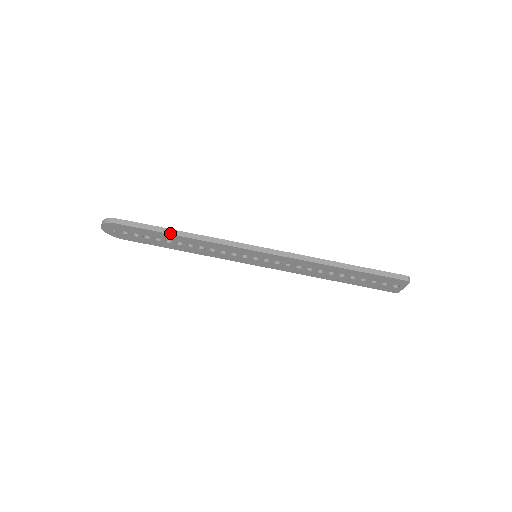
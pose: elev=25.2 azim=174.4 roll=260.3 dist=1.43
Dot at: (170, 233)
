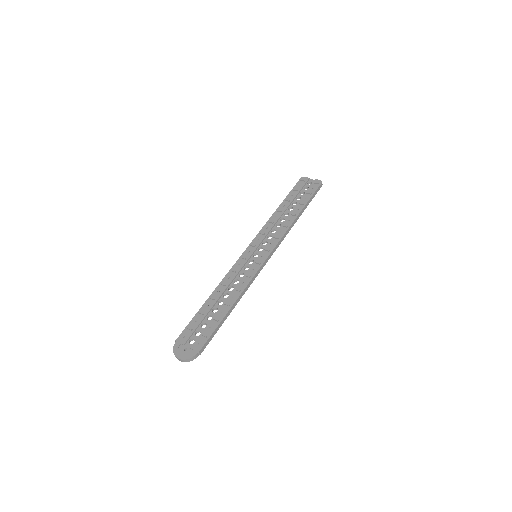
Dot at: occluded
